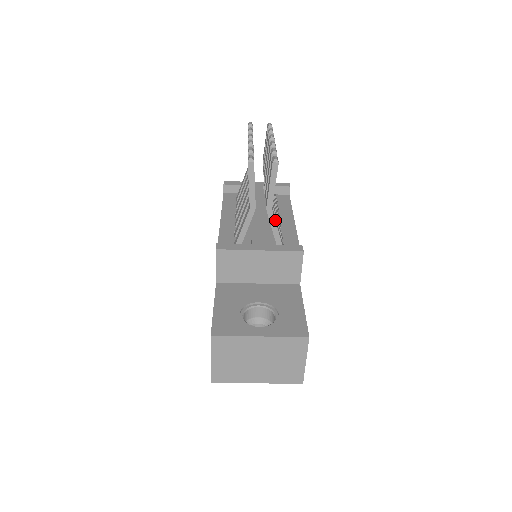
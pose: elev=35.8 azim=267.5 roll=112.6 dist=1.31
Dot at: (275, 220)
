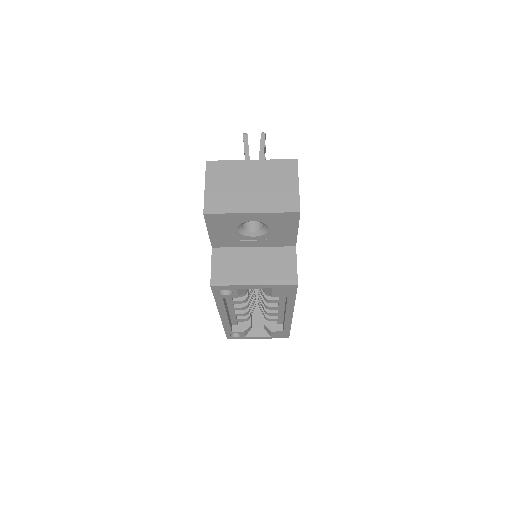
Dot at: occluded
